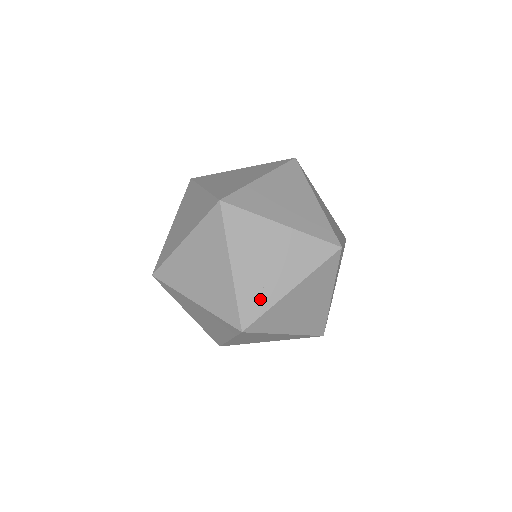
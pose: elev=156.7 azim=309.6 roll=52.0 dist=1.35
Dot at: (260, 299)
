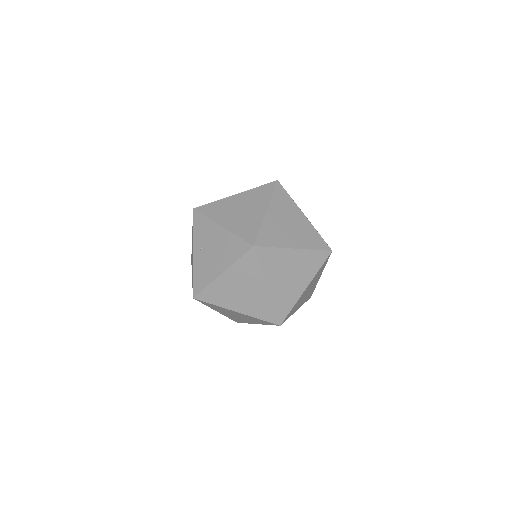
Dot at: occluded
